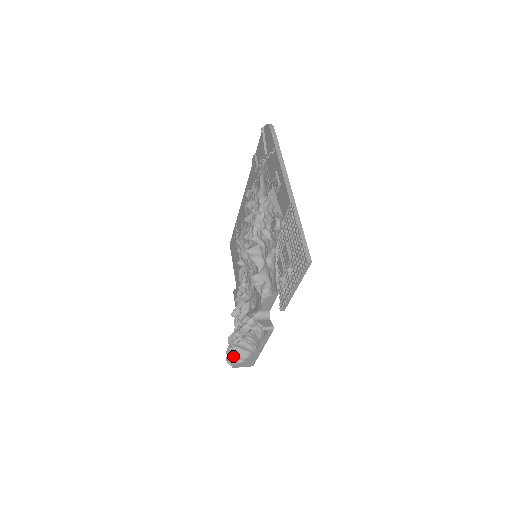
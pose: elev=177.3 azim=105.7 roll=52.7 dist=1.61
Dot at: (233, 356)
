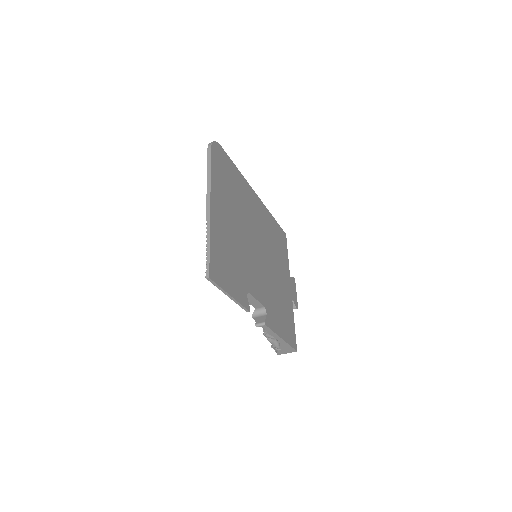
Dot at: occluded
